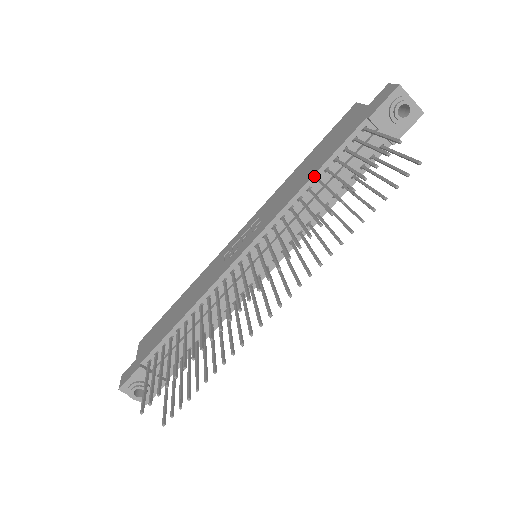
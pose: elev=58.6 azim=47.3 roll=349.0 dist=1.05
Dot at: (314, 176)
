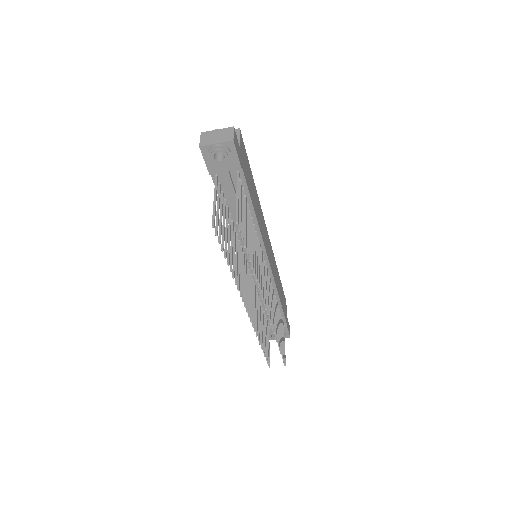
Dot at: occluded
